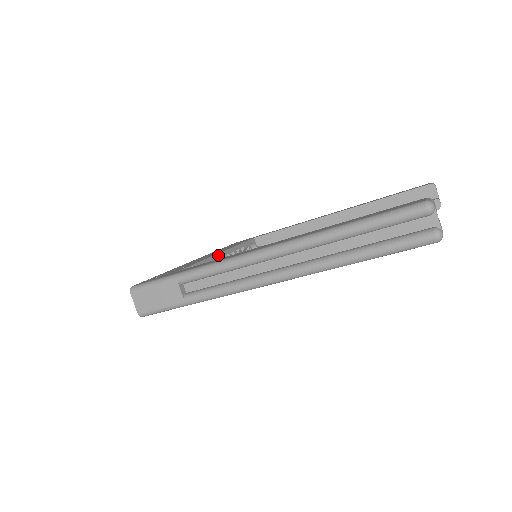
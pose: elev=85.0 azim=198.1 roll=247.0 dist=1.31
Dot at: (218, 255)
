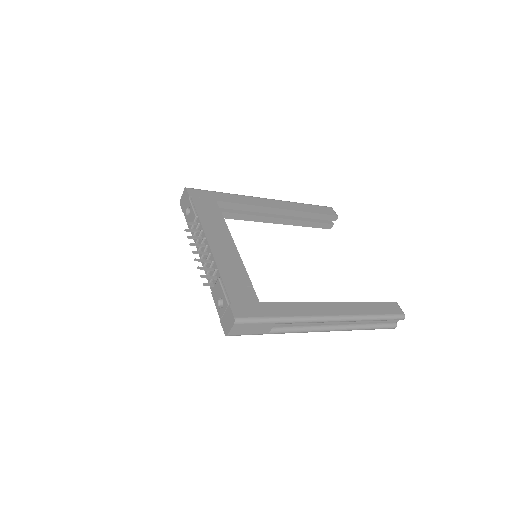
Dot at: (239, 254)
